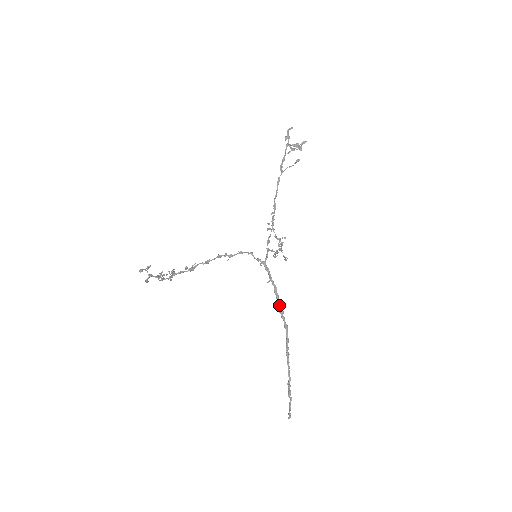
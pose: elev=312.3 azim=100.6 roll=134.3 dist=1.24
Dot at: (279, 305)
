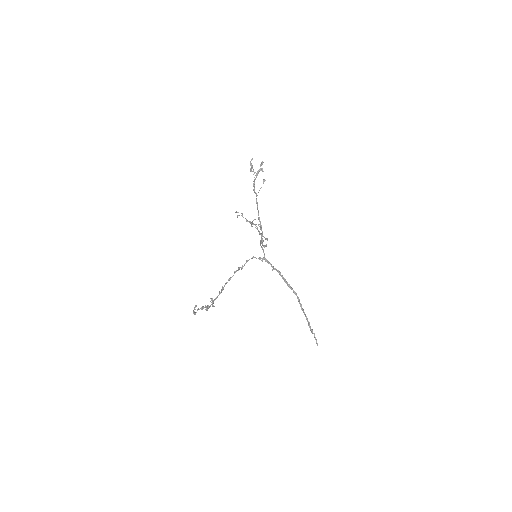
Dot at: (286, 282)
